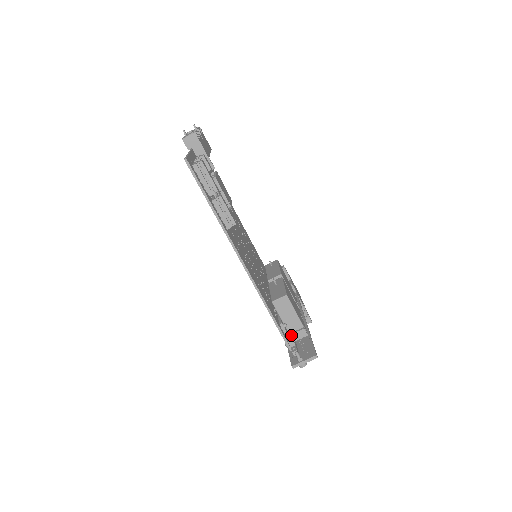
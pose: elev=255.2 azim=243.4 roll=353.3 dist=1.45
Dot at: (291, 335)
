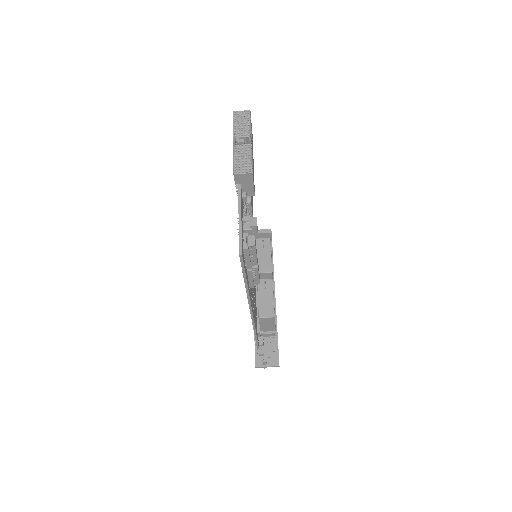
Dot at: occluded
